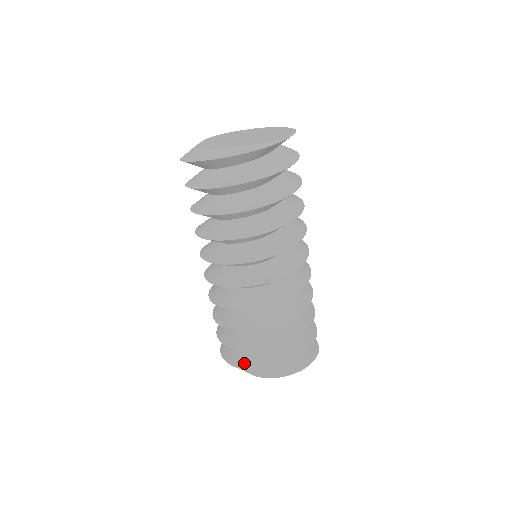
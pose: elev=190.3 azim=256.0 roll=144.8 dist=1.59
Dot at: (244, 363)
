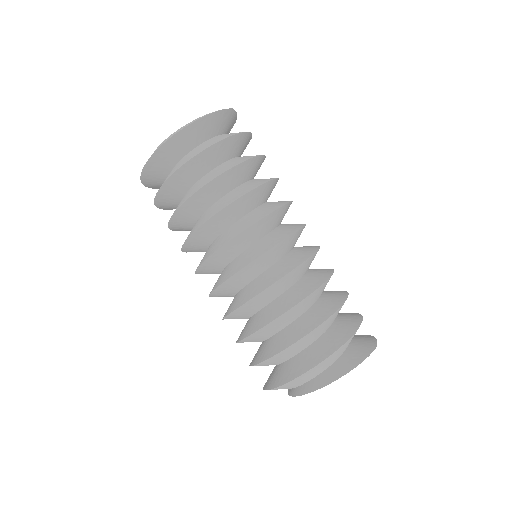
Dot at: (278, 380)
